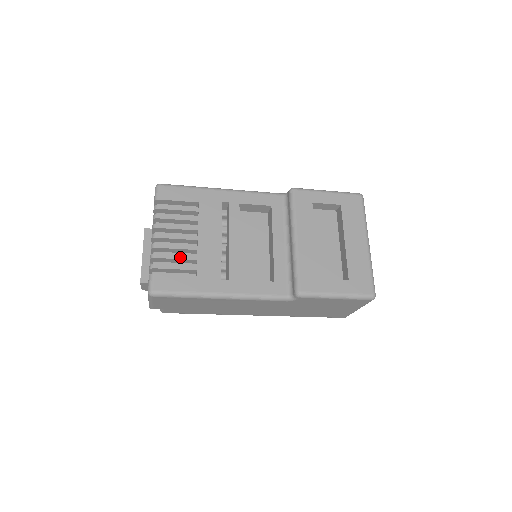
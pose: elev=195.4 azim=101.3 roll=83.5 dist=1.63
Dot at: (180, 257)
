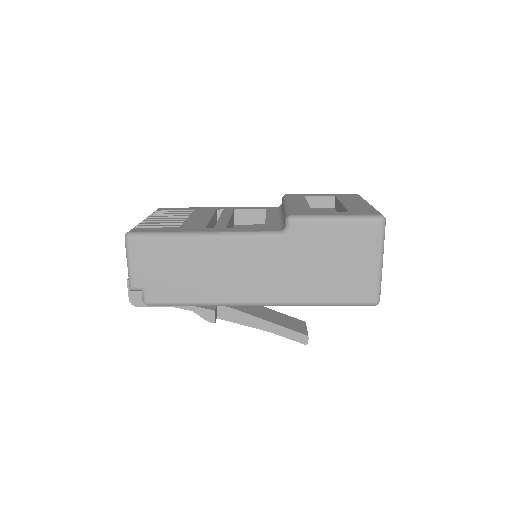
Dot at: (166, 223)
